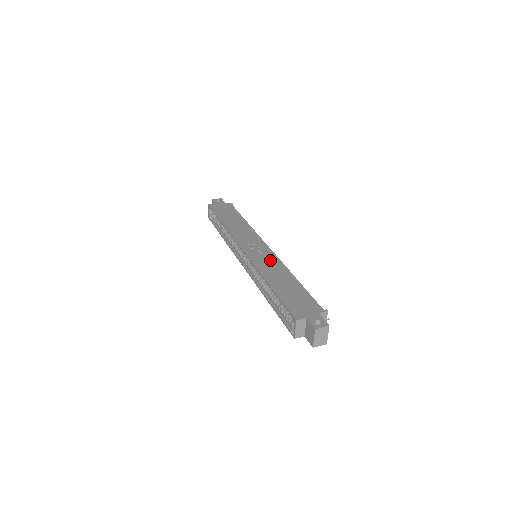
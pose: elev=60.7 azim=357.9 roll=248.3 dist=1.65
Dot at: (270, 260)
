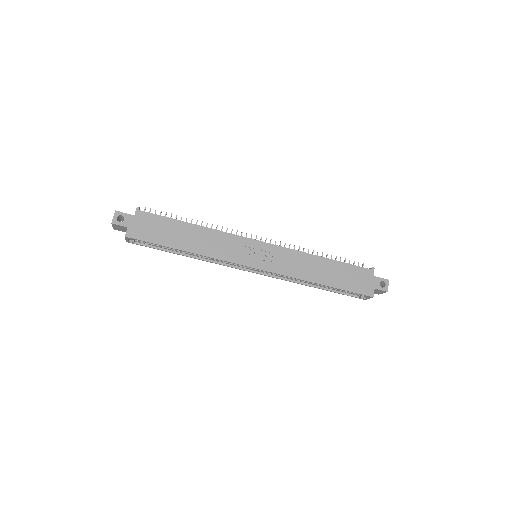
Dot at: (287, 258)
